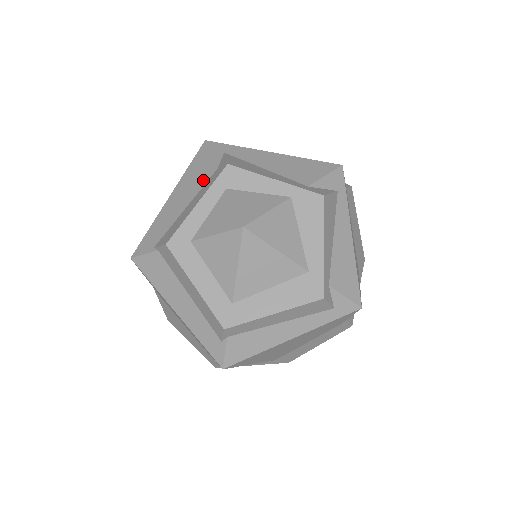
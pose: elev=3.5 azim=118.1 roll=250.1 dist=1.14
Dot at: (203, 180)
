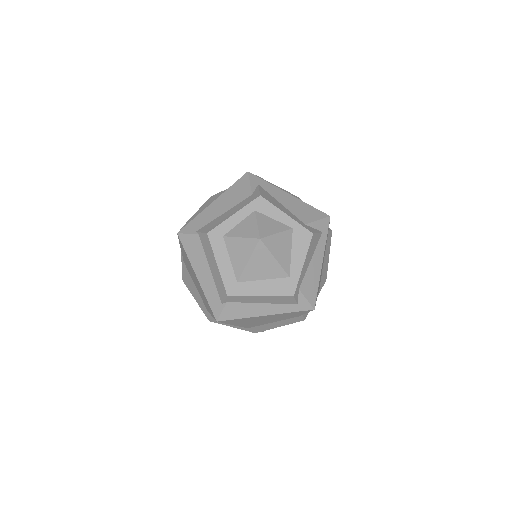
Dot at: (240, 199)
